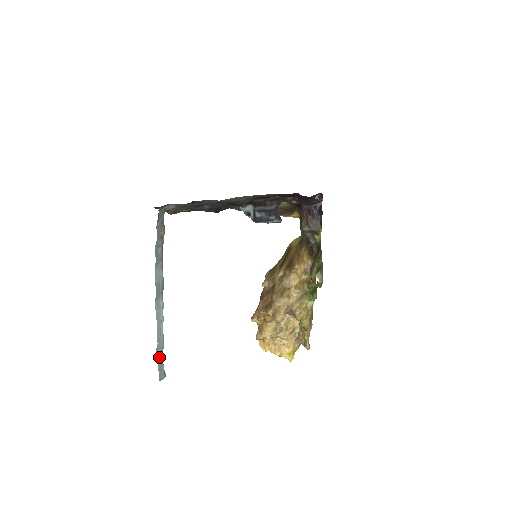
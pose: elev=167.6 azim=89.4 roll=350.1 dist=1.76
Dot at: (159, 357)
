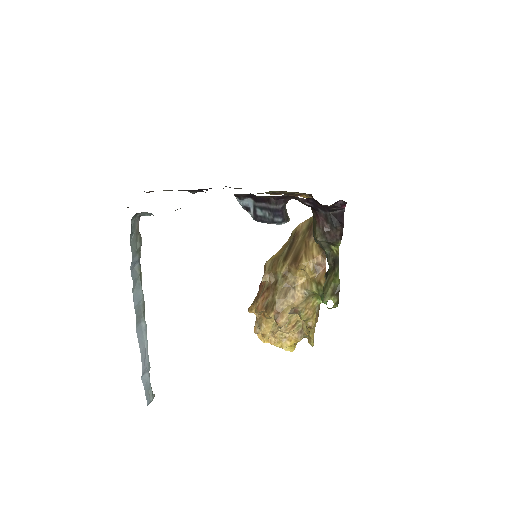
Dot at: (145, 382)
